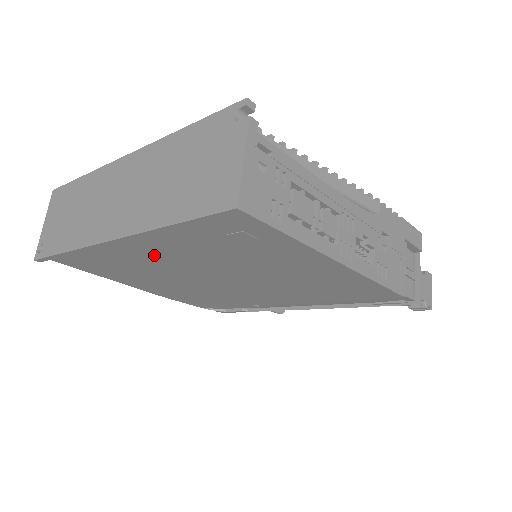
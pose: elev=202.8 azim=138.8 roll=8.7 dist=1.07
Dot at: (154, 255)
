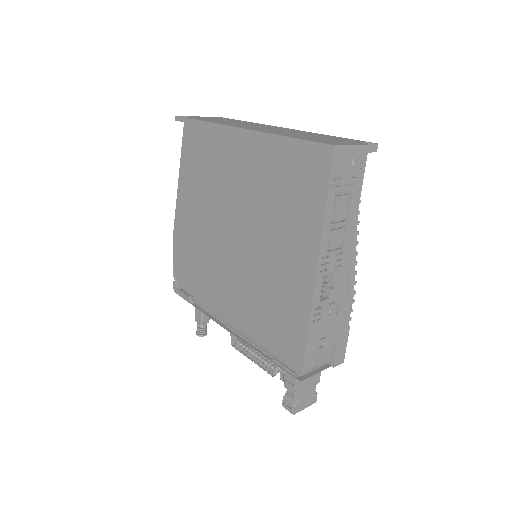
Dot at: (240, 163)
